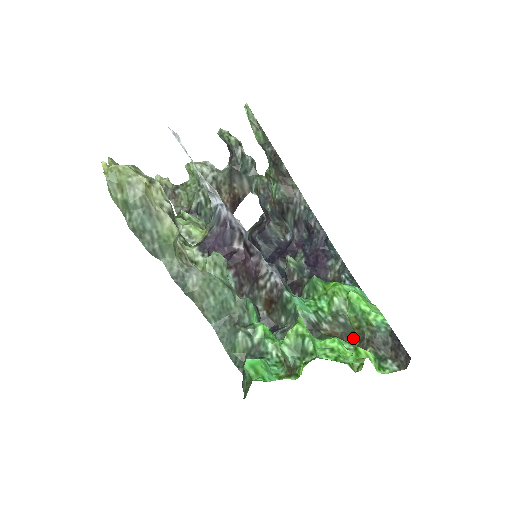
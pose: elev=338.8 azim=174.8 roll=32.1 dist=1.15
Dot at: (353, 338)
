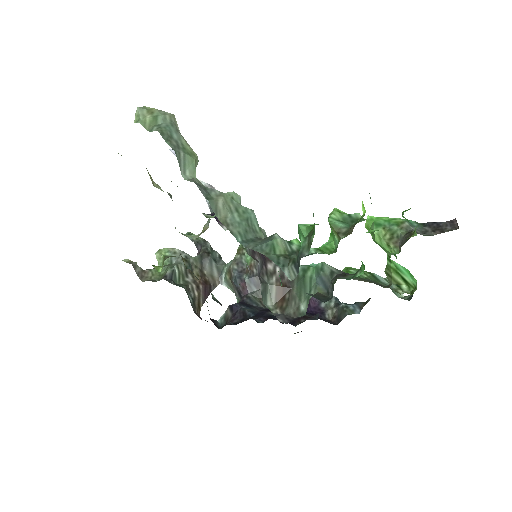
Dot at: (391, 254)
